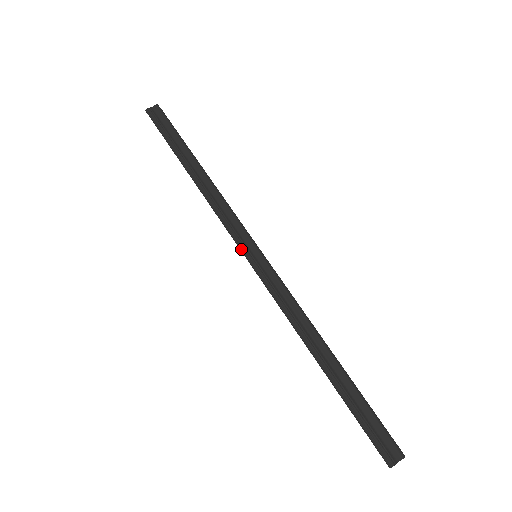
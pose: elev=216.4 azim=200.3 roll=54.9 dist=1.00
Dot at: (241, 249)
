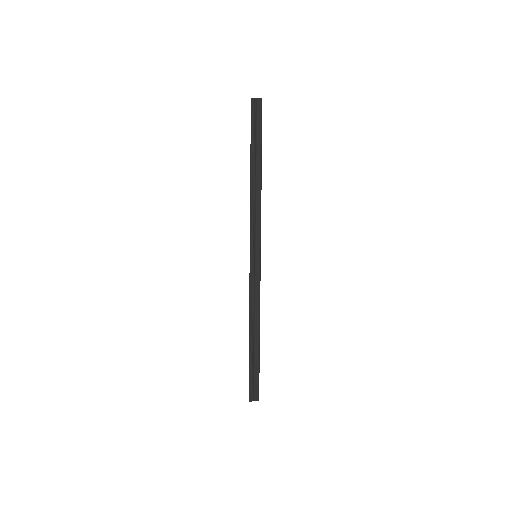
Dot at: (250, 247)
